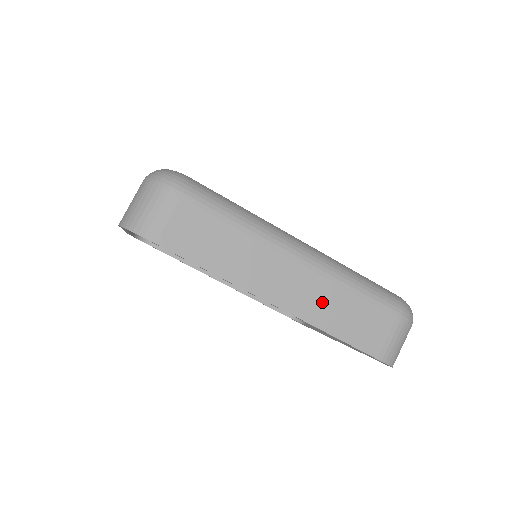
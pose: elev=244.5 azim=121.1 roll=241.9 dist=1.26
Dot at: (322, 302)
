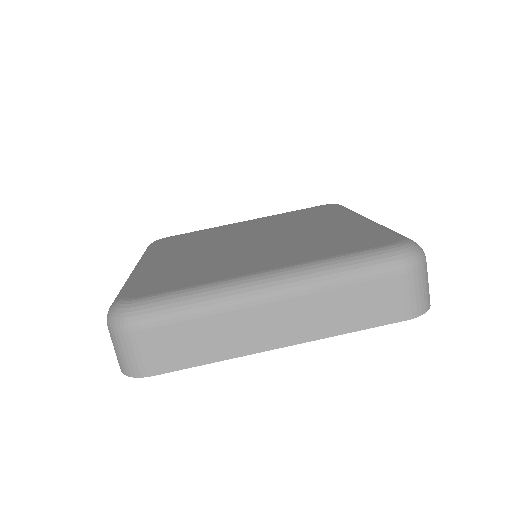
Dot at: (322, 315)
